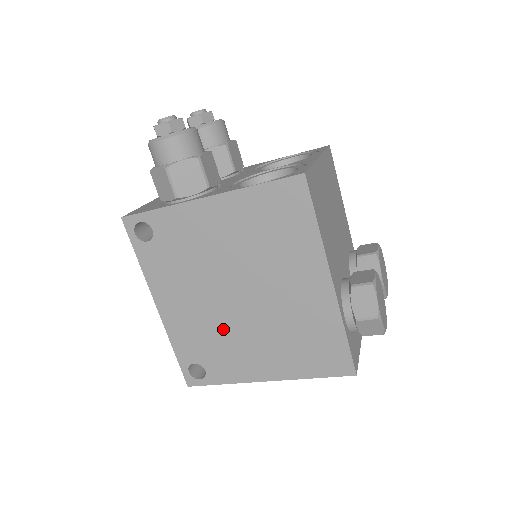
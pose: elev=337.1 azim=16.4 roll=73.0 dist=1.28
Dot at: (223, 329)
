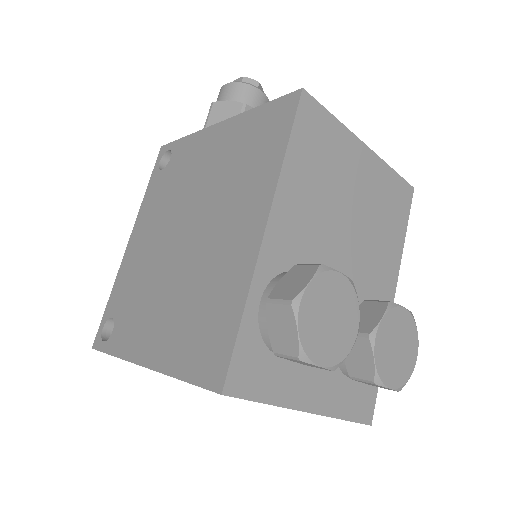
Dot at: (152, 277)
